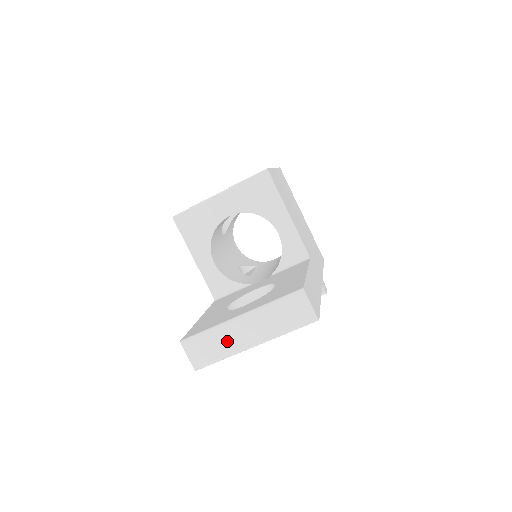
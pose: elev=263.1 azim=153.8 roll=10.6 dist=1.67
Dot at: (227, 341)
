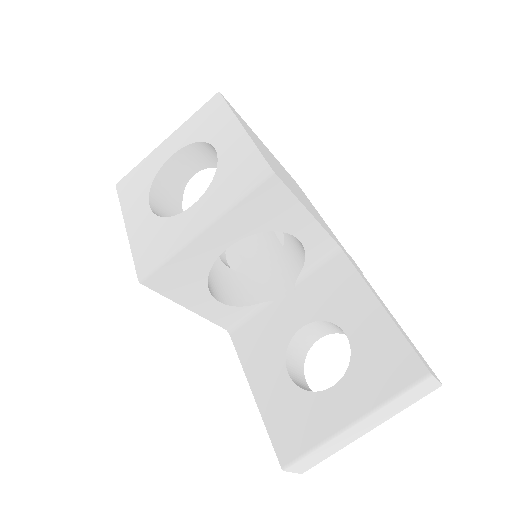
Dot at: (339, 444)
